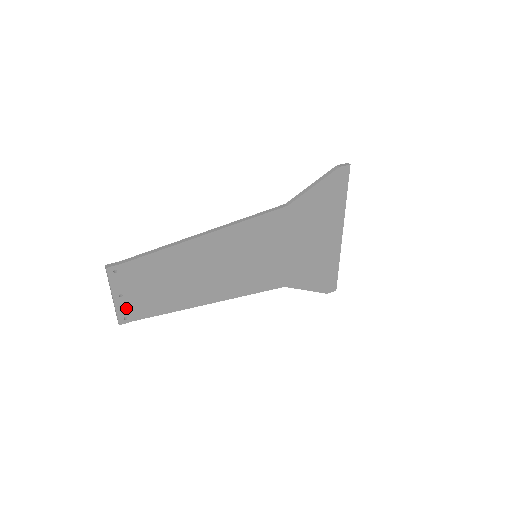
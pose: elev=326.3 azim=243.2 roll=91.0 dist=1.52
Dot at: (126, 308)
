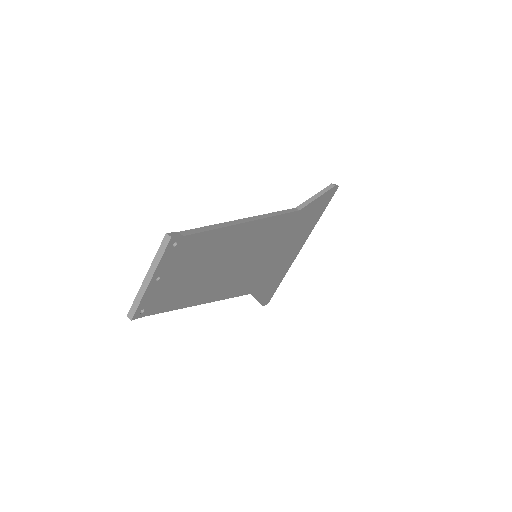
Dot at: (151, 297)
